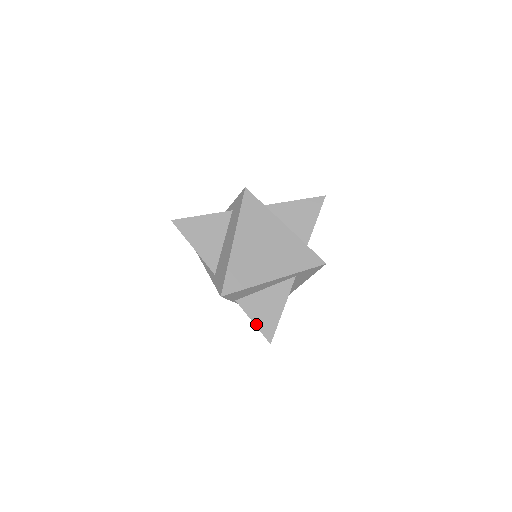
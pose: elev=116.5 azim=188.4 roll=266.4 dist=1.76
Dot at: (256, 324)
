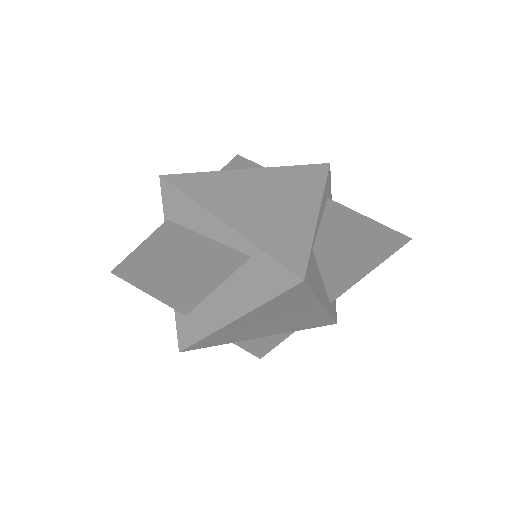
Dot at: (140, 247)
